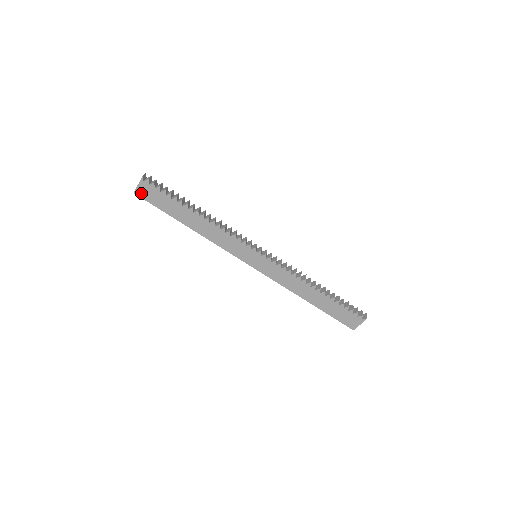
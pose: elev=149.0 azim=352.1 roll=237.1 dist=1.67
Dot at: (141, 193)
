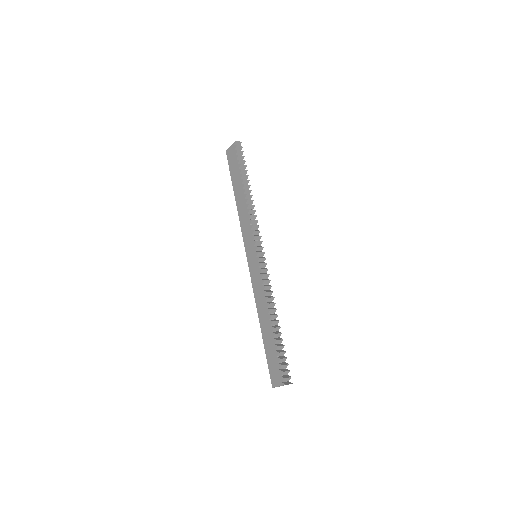
Dot at: (229, 154)
